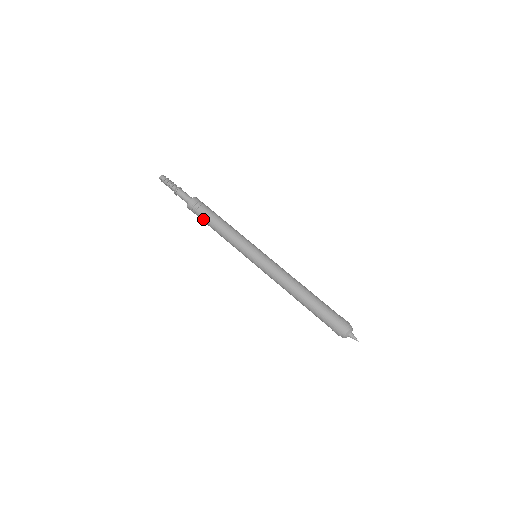
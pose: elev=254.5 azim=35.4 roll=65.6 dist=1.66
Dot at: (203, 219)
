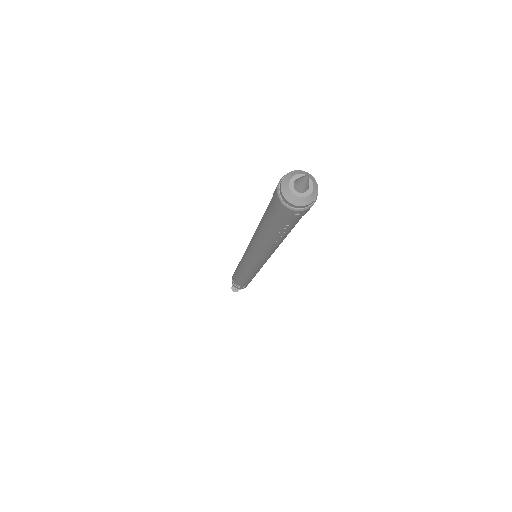
Dot at: (237, 281)
